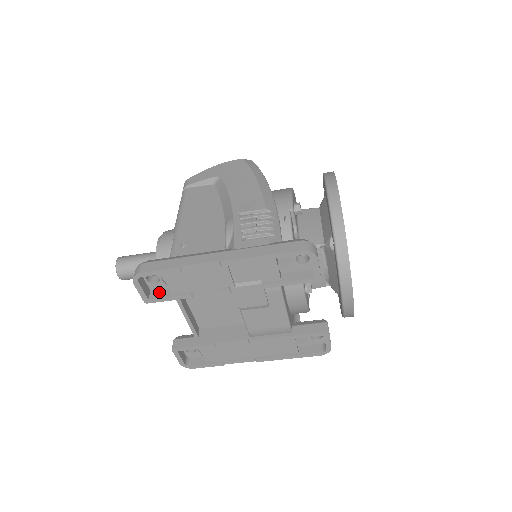
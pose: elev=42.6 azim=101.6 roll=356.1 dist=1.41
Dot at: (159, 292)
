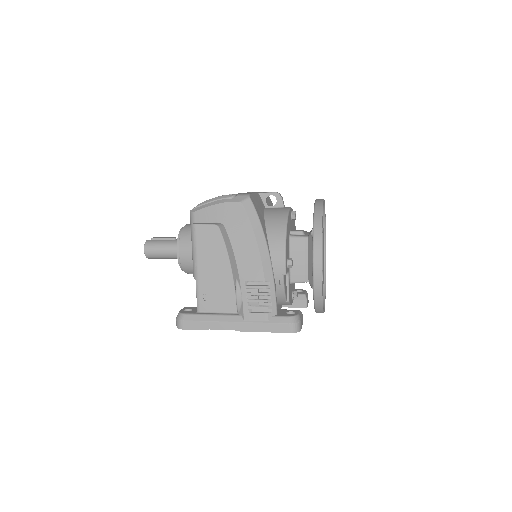
Dot at: occluded
